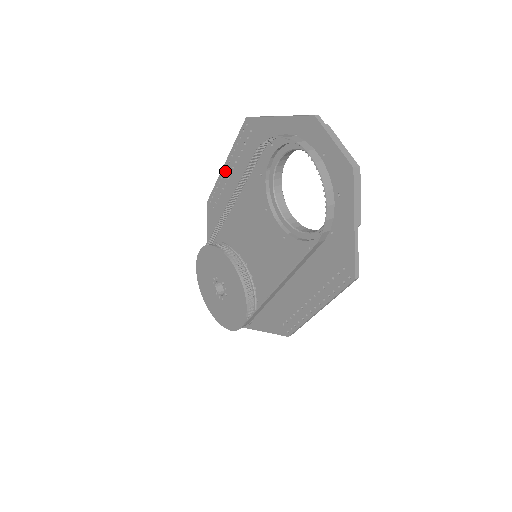
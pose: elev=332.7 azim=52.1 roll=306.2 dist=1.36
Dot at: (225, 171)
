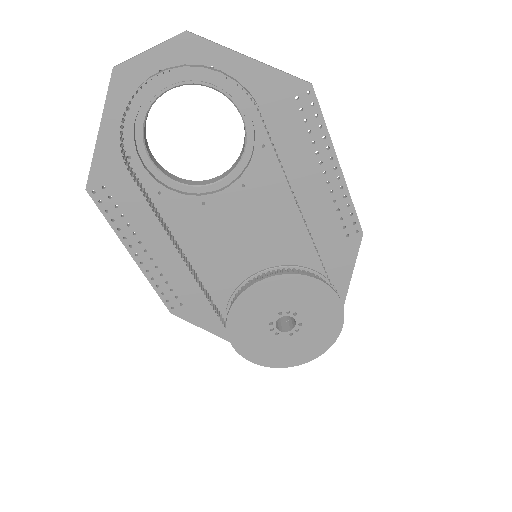
Dot at: (141, 260)
